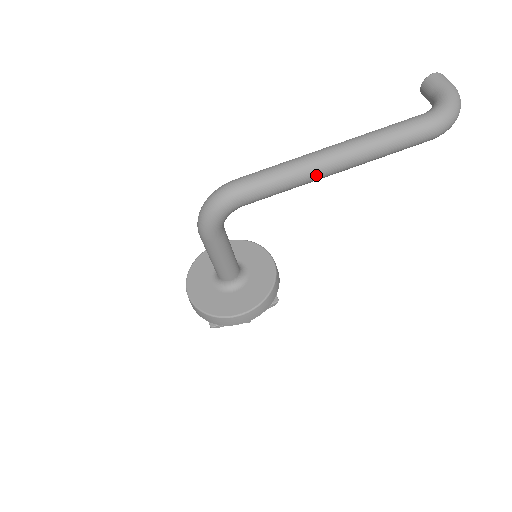
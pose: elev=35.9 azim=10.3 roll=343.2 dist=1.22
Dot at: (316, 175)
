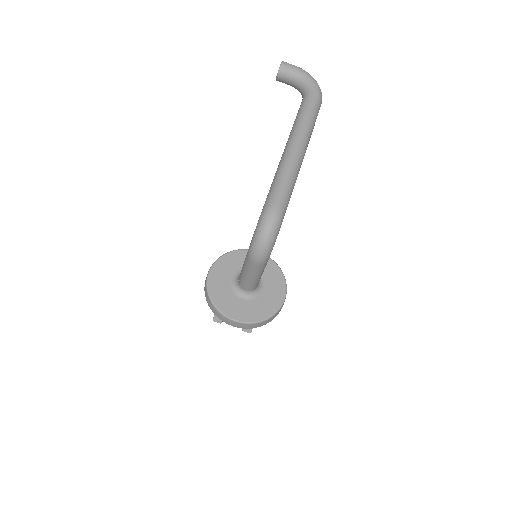
Dot at: occluded
